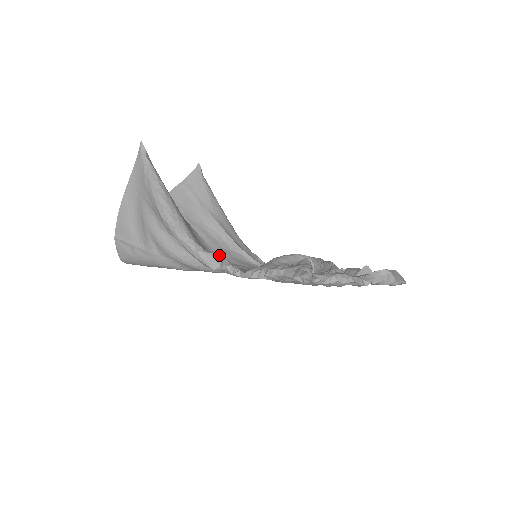
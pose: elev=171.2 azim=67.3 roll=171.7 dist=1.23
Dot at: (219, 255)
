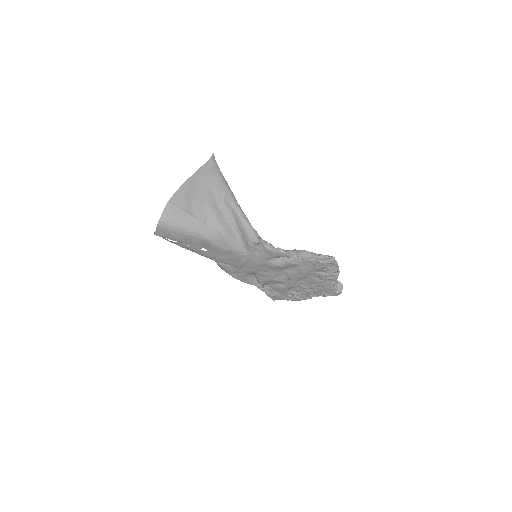
Dot at: (260, 237)
